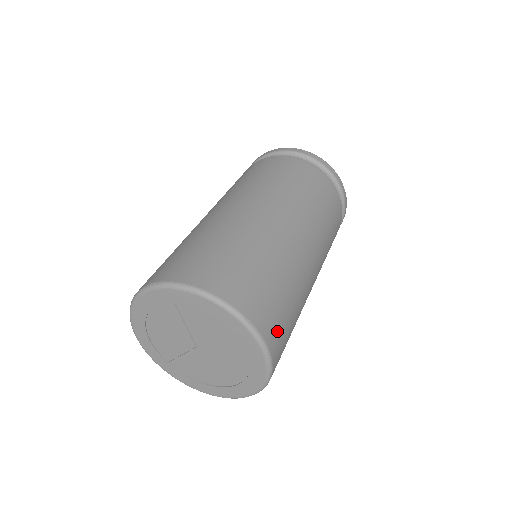
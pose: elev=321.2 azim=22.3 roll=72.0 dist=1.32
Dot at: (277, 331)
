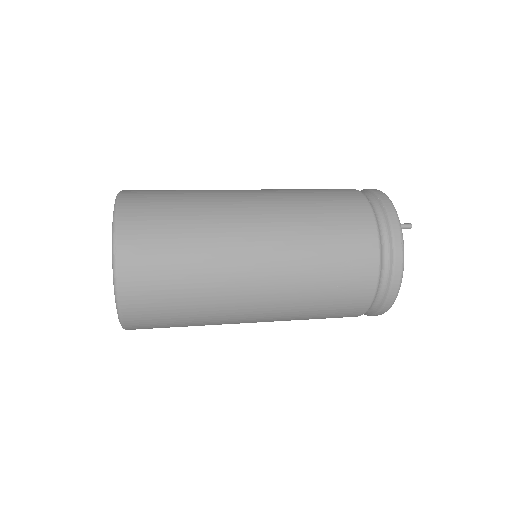
Dot at: (142, 283)
